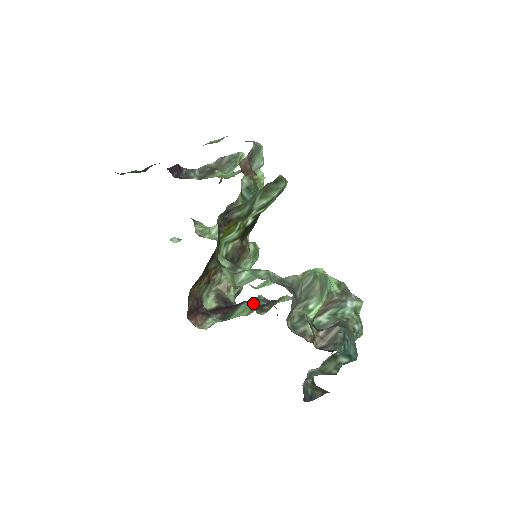
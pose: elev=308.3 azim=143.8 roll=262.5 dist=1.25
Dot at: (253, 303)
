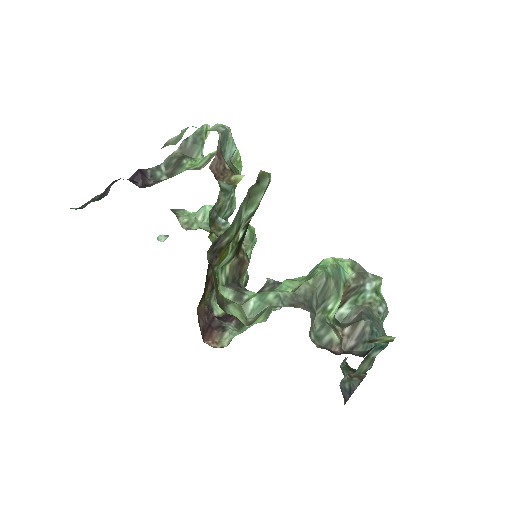
Dot at: occluded
